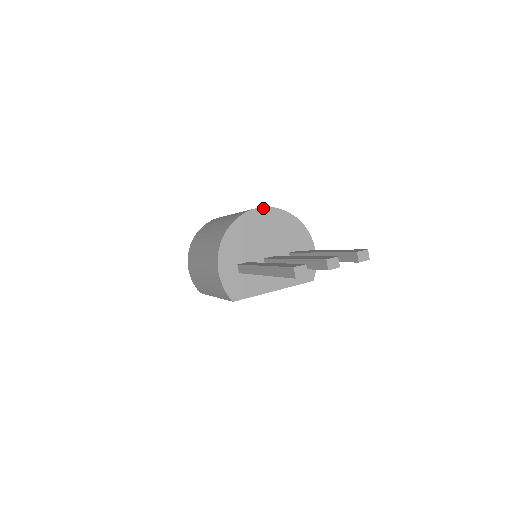
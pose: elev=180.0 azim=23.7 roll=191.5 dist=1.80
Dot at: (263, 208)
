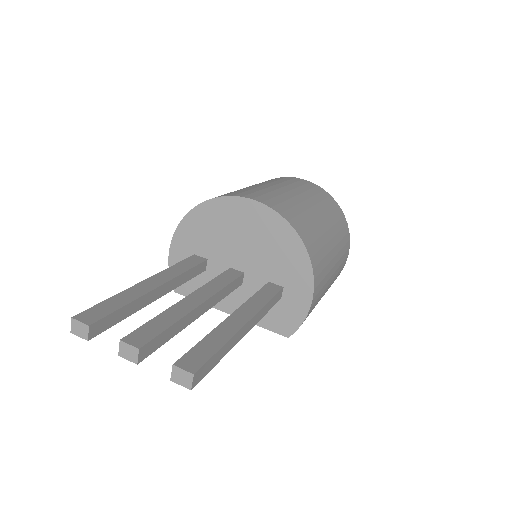
Dot at: (257, 202)
